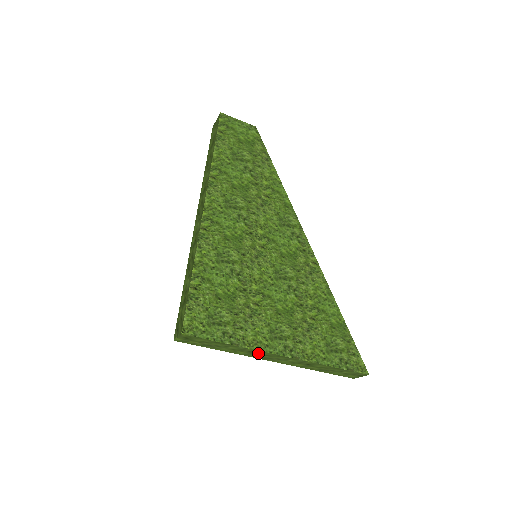
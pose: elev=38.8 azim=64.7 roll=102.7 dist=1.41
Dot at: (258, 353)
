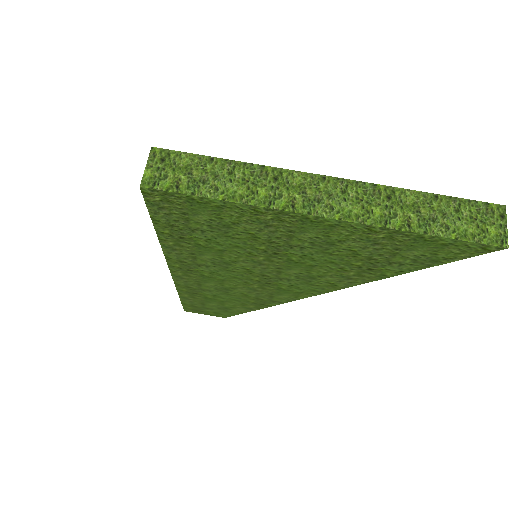
Dot at: (287, 183)
